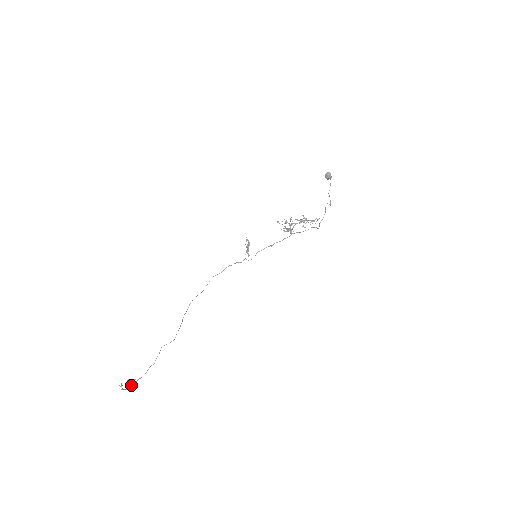
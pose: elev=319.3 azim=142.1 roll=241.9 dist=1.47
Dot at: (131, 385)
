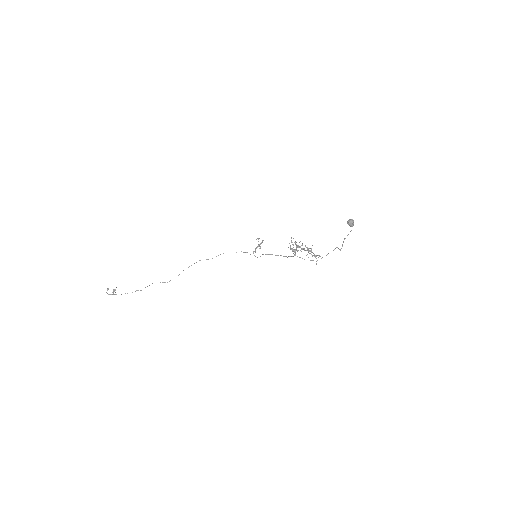
Dot at: (115, 294)
